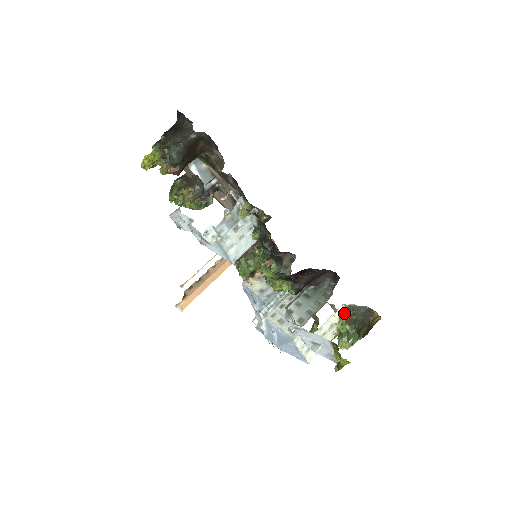
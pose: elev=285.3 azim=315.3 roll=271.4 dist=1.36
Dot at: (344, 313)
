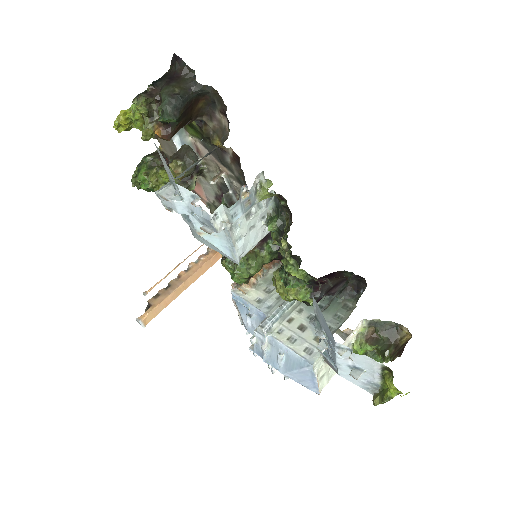
Dot at: (363, 330)
